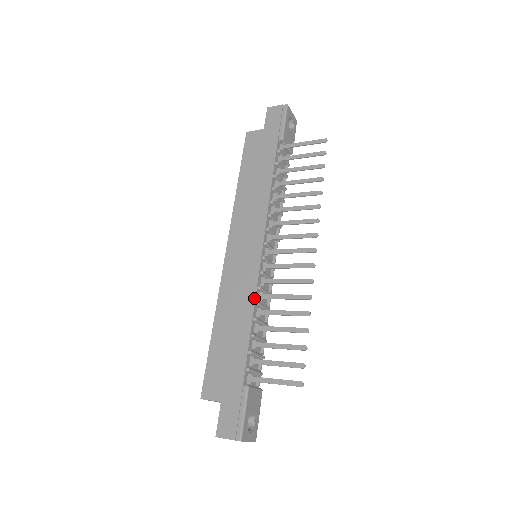
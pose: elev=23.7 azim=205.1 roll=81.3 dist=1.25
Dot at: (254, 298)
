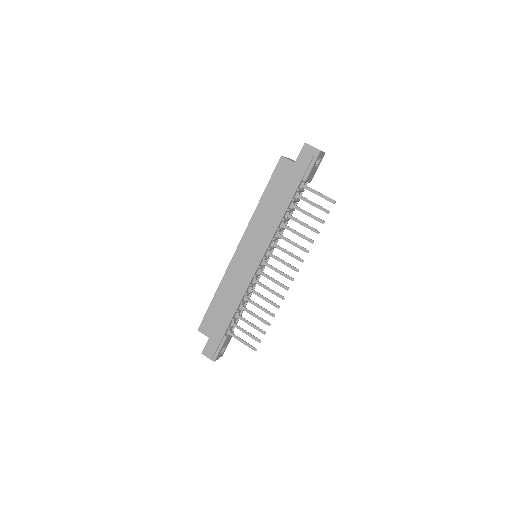
Dot at: (245, 291)
